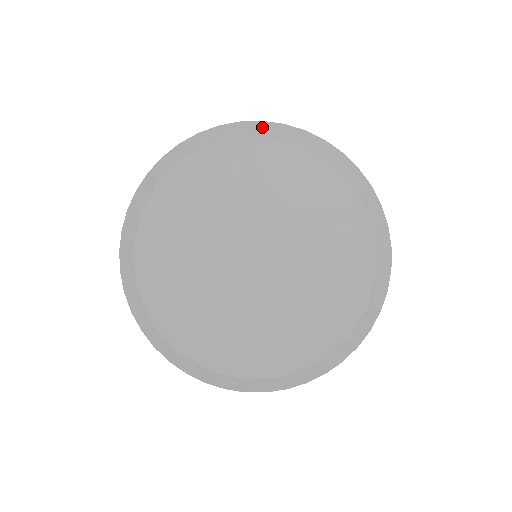
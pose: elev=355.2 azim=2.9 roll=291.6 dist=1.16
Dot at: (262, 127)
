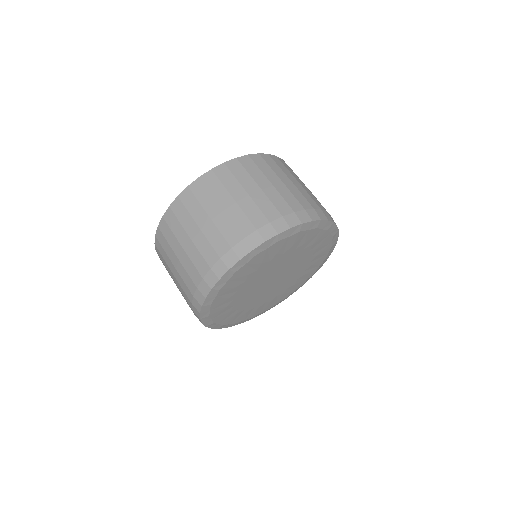
Dot at: (301, 227)
